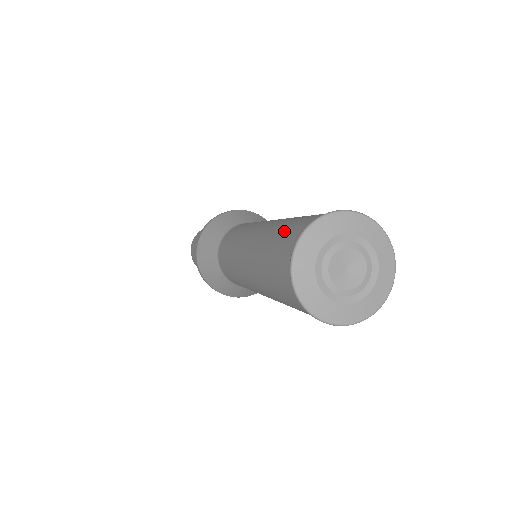
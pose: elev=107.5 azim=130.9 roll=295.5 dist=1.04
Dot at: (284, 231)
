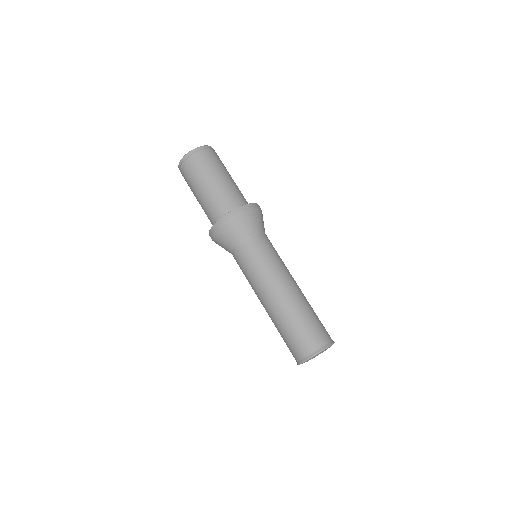
Dot at: (300, 336)
